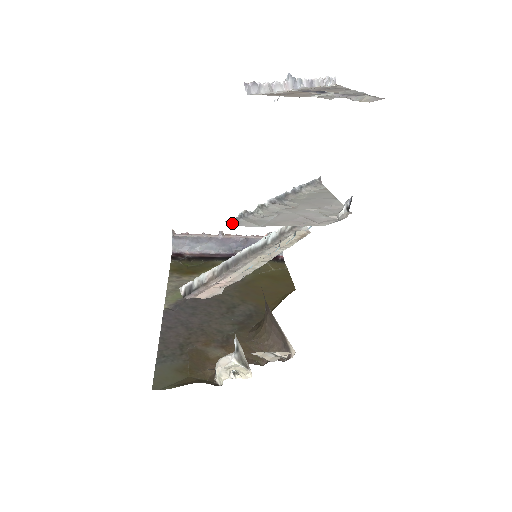
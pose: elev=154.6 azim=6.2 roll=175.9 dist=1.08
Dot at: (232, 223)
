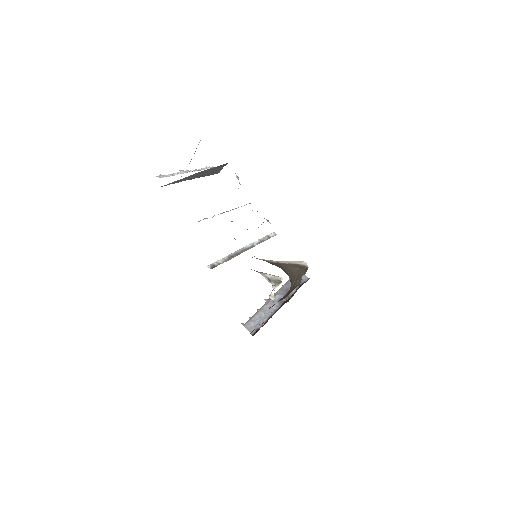
Dot at: occluded
